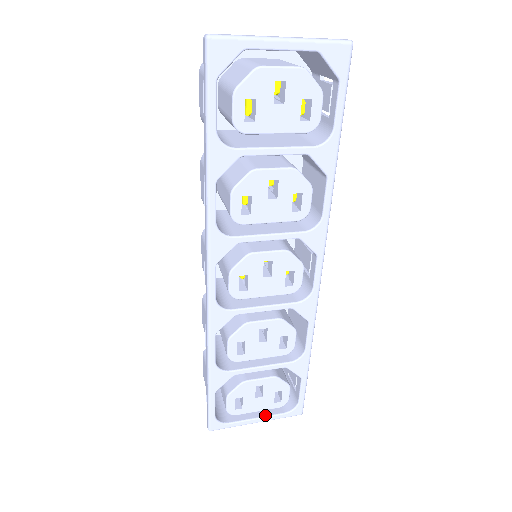
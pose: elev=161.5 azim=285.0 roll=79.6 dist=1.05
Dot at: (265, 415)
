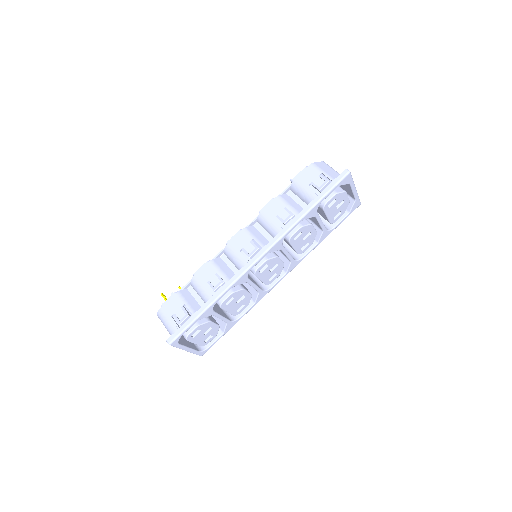
Dot at: (192, 348)
